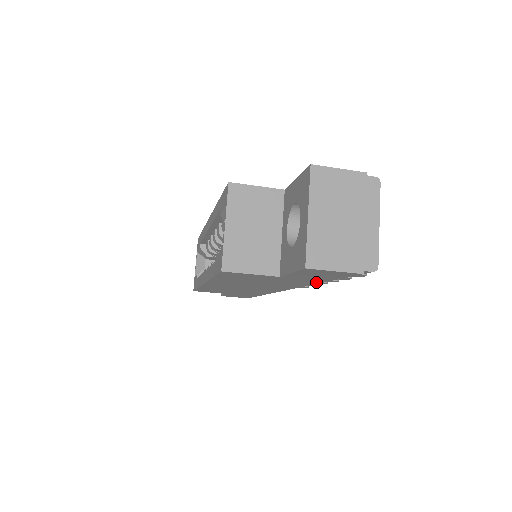
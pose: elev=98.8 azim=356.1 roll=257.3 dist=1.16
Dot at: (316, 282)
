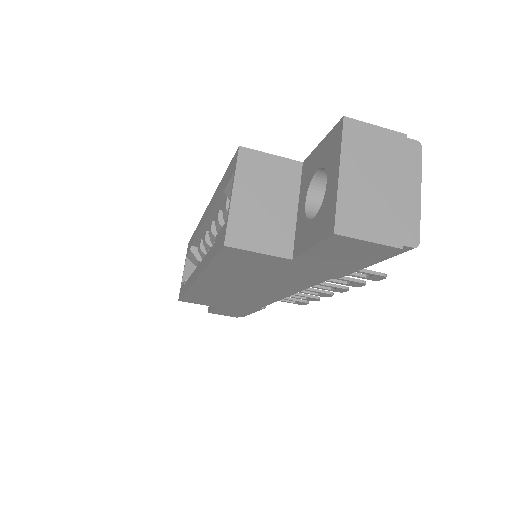
Dot at: (332, 274)
